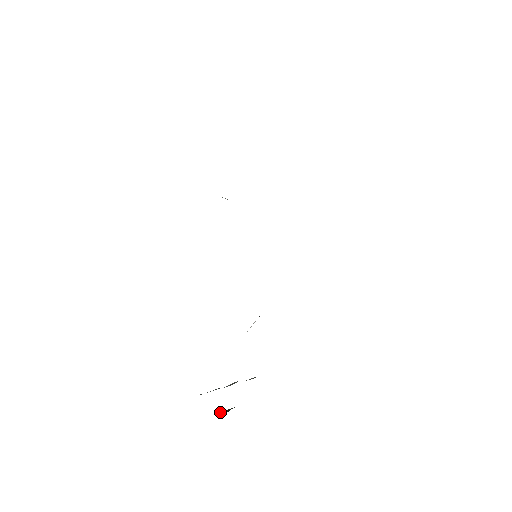
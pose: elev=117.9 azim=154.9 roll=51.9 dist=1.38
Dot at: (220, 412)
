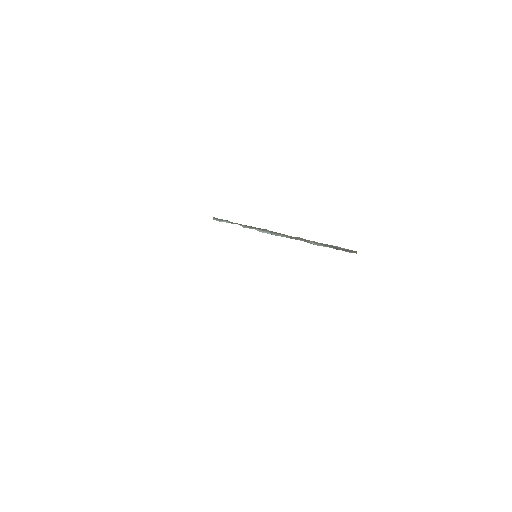
Dot at: occluded
